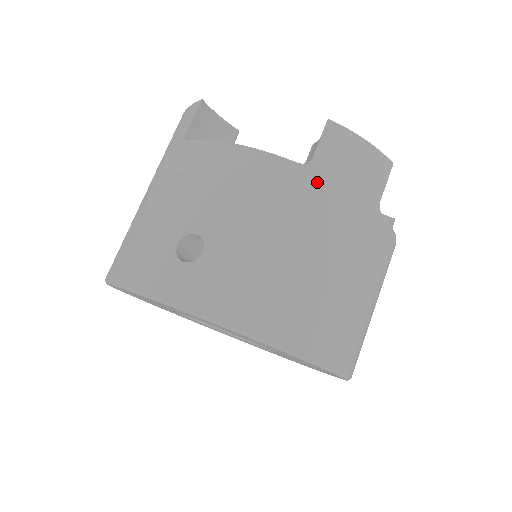
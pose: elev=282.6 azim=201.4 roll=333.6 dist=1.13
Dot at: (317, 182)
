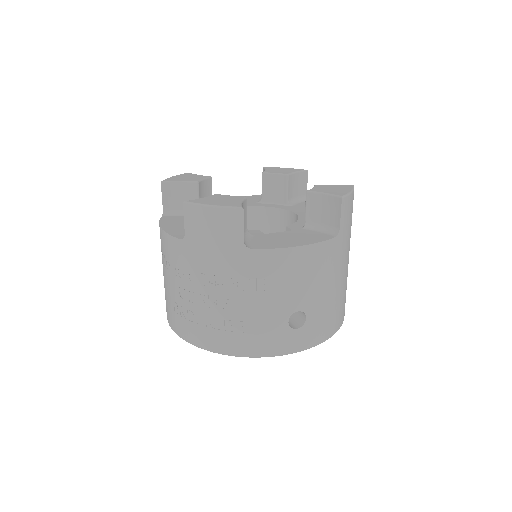
Dot at: (343, 240)
